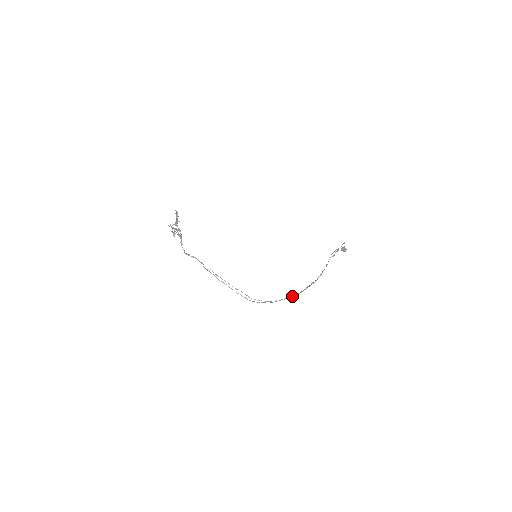
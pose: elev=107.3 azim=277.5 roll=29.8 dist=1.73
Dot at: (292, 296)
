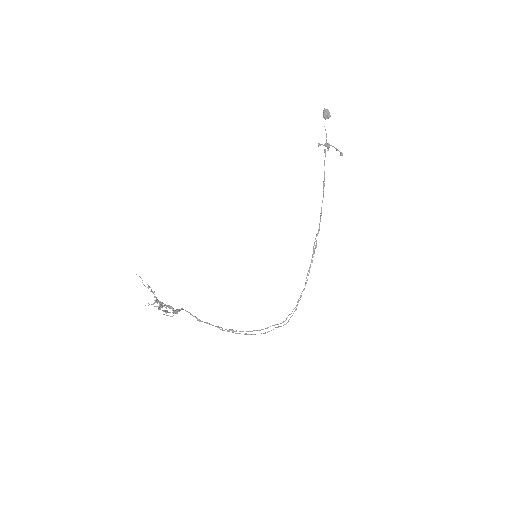
Dot at: (306, 277)
